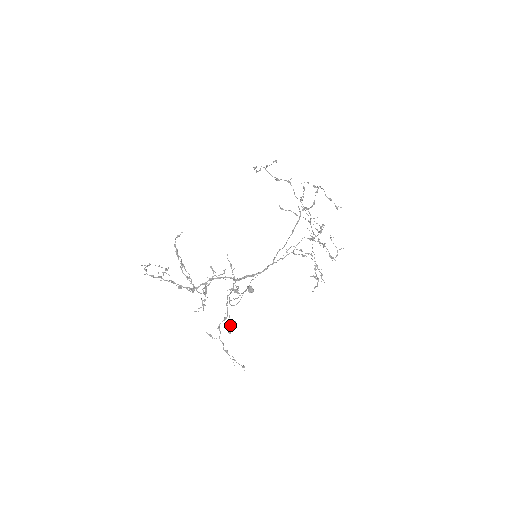
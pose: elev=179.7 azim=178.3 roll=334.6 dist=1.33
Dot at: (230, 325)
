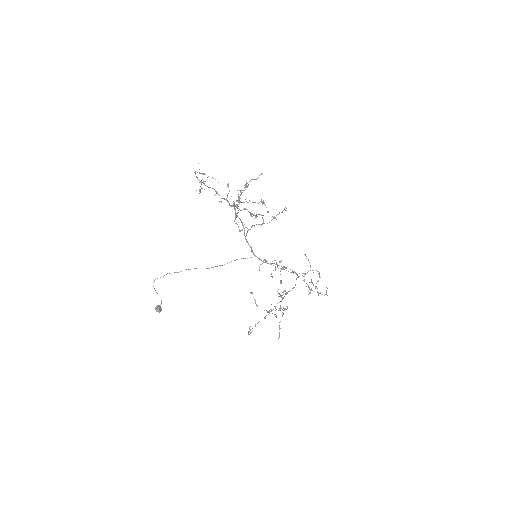
Dot at: (256, 215)
